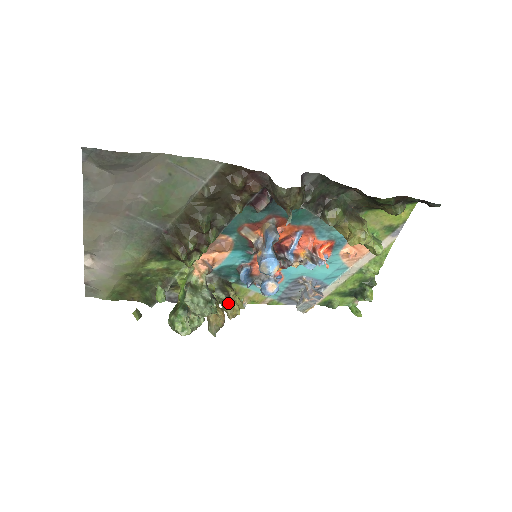
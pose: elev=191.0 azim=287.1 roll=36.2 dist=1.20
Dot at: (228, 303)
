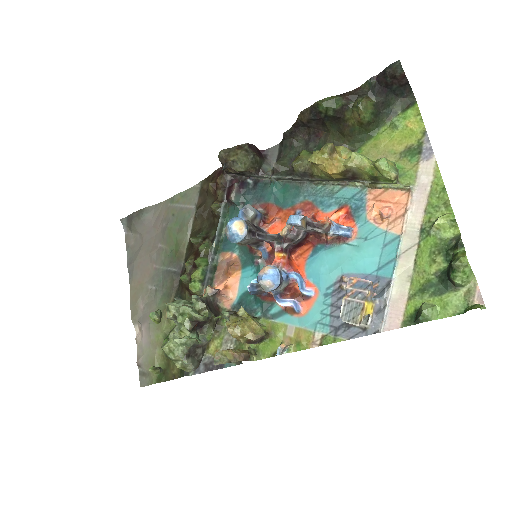
Dot at: (230, 317)
